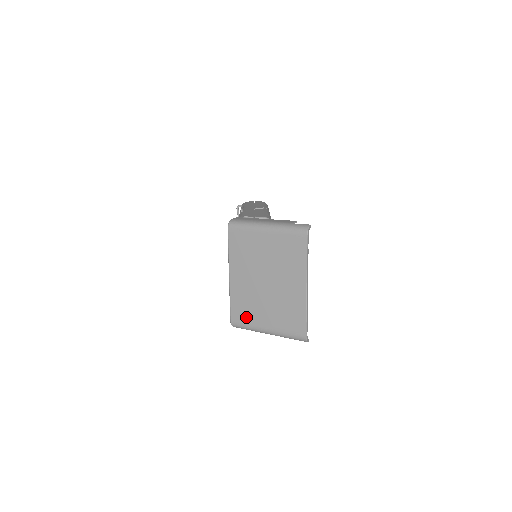
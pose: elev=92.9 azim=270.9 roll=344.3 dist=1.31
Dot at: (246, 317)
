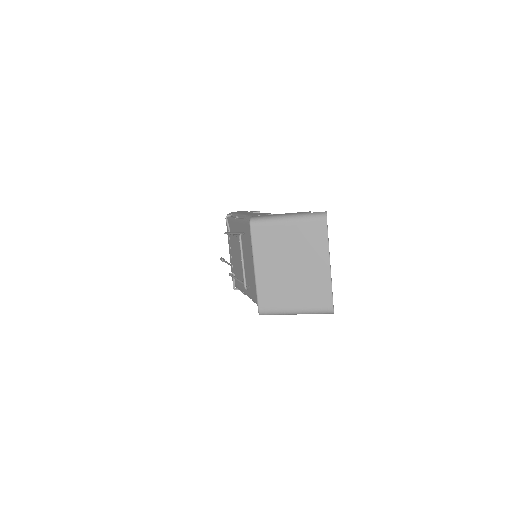
Dot at: (274, 303)
